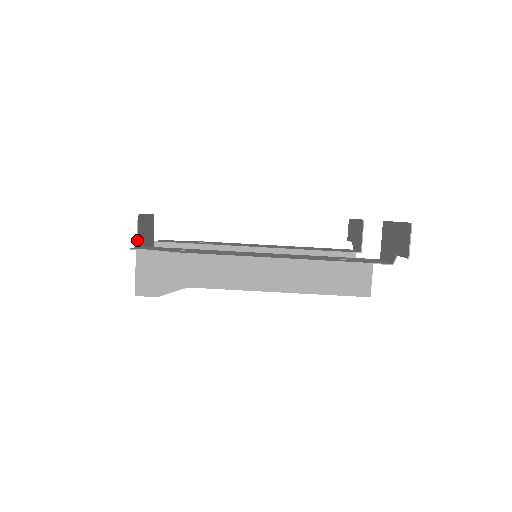
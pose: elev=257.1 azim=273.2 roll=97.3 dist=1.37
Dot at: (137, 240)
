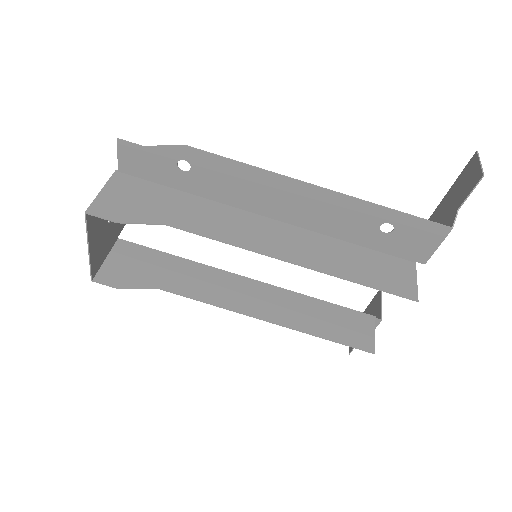
Dot at: occluded
